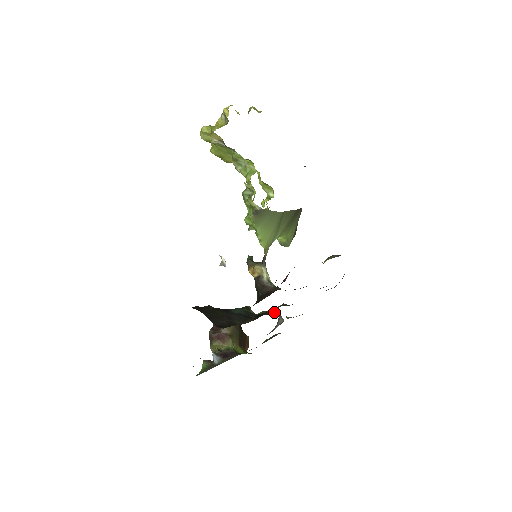
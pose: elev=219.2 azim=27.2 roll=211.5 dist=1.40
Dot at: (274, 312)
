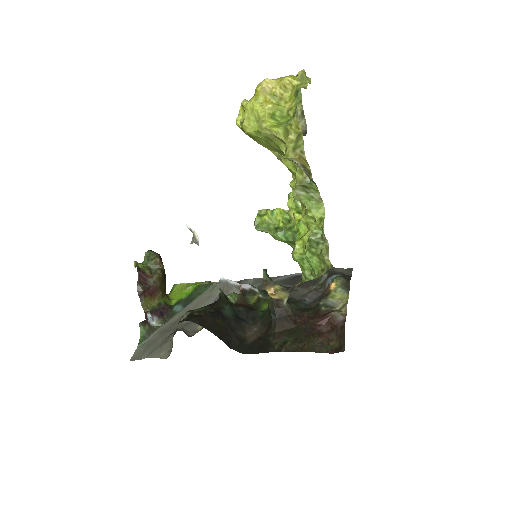
Dot at: (250, 300)
